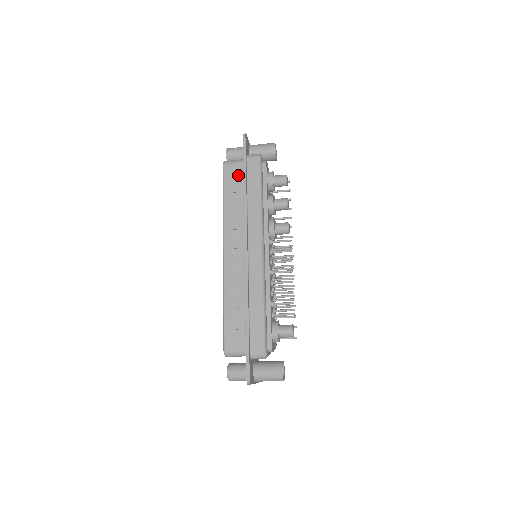
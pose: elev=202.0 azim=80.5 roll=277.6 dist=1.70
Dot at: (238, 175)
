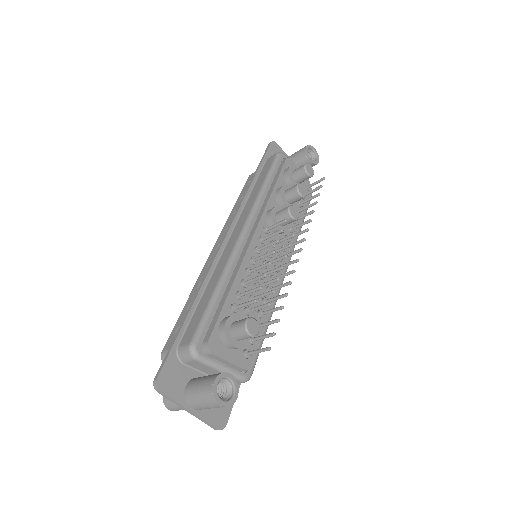
Dot at: occluded
